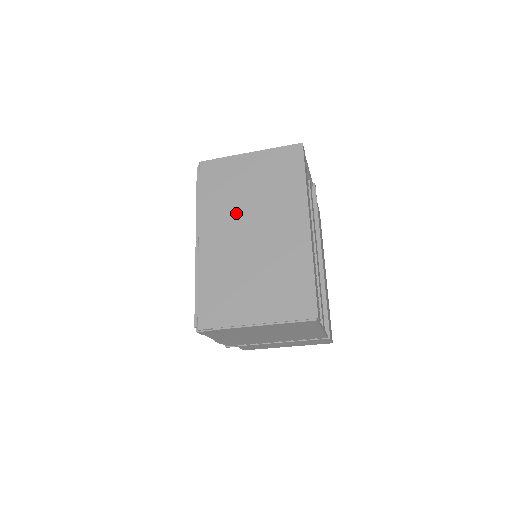
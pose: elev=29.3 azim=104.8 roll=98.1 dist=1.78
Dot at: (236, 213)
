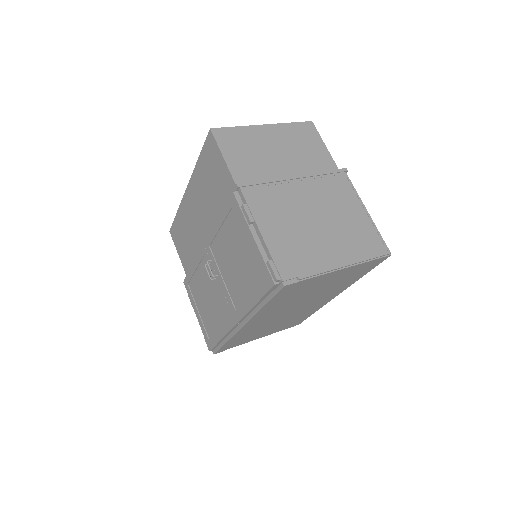
Dot at: (289, 306)
